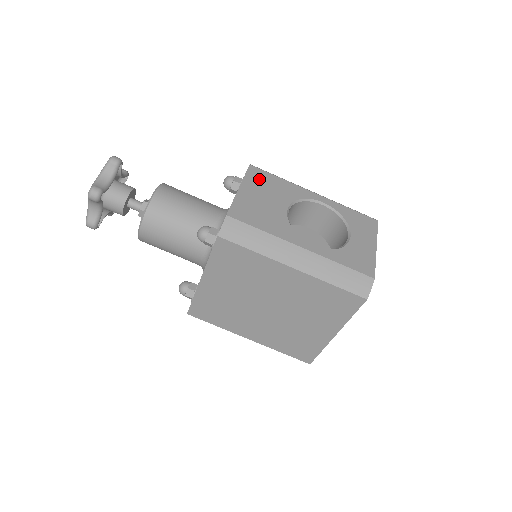
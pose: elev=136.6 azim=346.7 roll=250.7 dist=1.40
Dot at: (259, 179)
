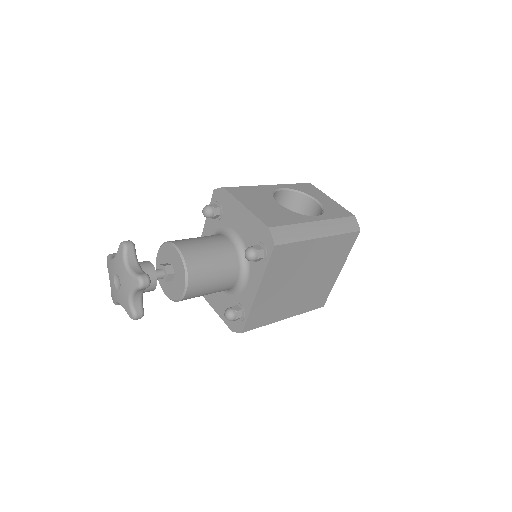
Dot at: (242, 194)
